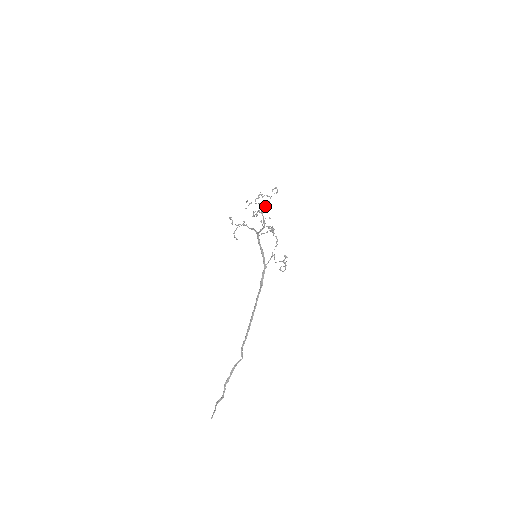
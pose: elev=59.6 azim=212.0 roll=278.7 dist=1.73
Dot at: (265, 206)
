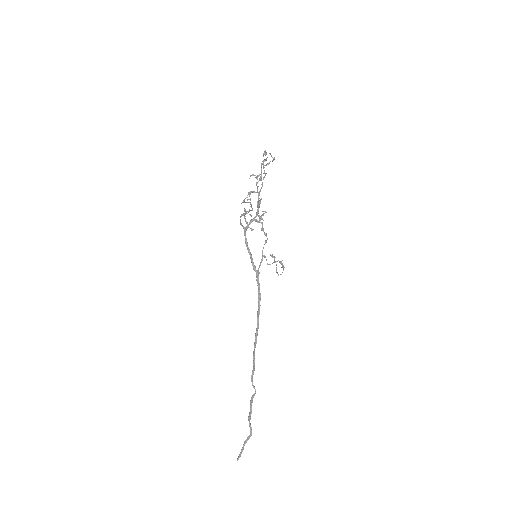
Dot at: occluded
